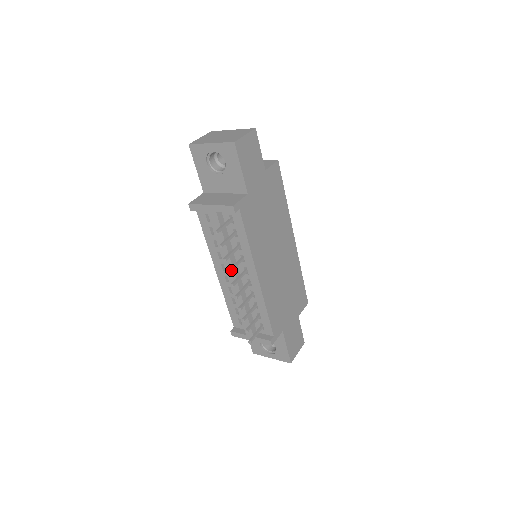
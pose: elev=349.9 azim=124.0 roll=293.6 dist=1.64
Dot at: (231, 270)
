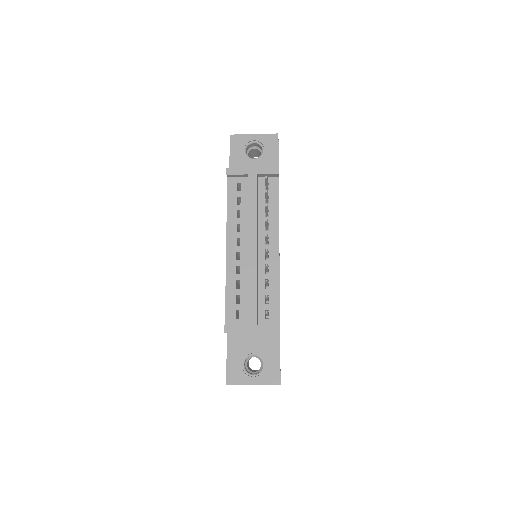
Dot at: (267, 221)
